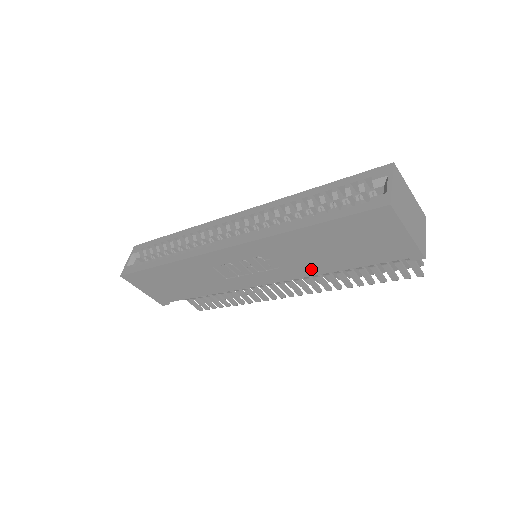
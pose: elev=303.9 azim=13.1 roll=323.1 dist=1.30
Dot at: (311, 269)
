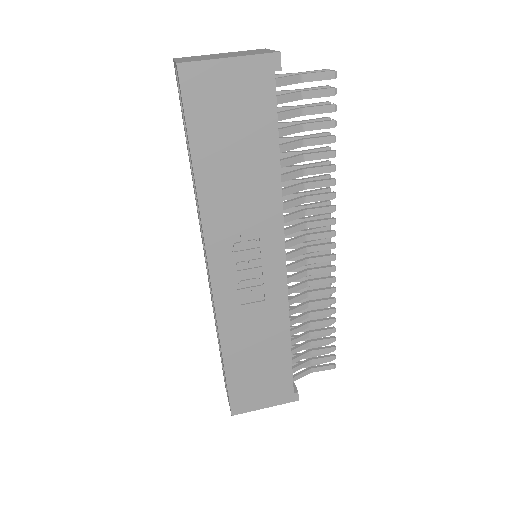
Dot at: (269, 195)
